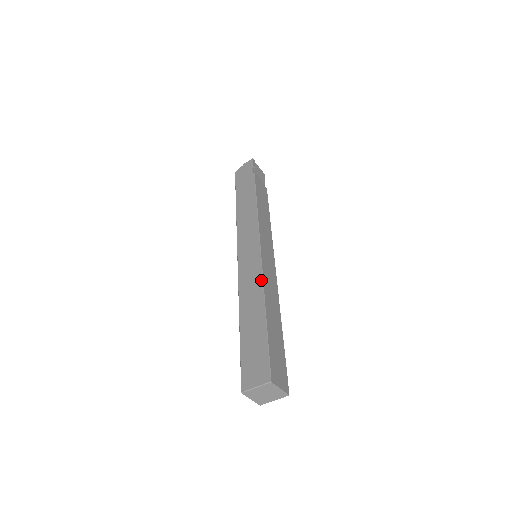
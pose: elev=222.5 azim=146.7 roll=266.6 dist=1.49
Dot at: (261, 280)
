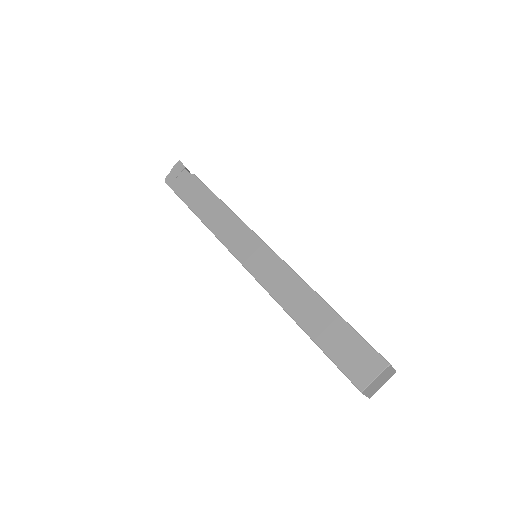
Dot at: (294, 274)
